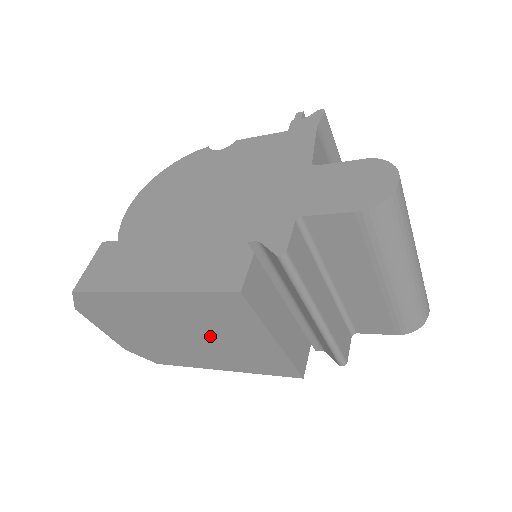
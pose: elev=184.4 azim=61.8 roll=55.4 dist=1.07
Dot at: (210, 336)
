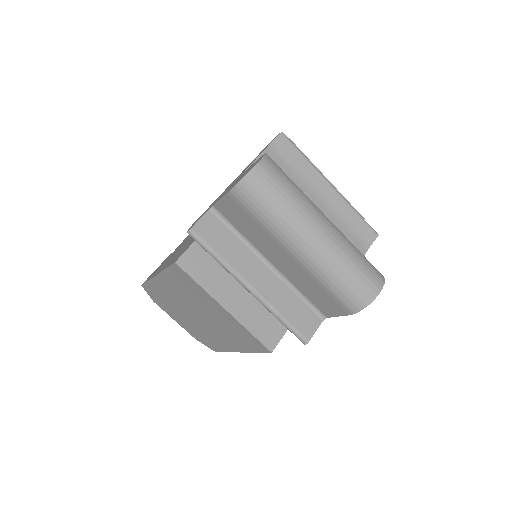
Dot at: (204, 312)
